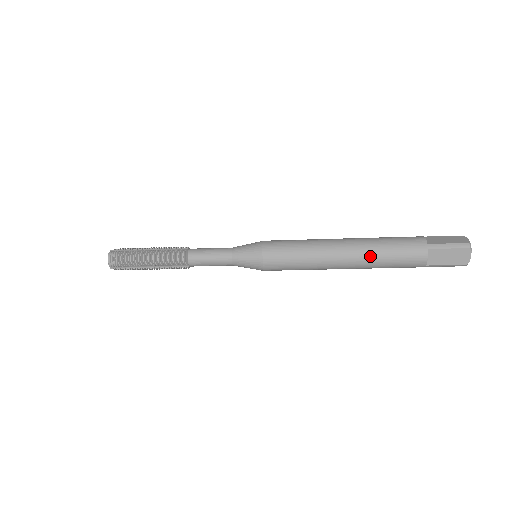
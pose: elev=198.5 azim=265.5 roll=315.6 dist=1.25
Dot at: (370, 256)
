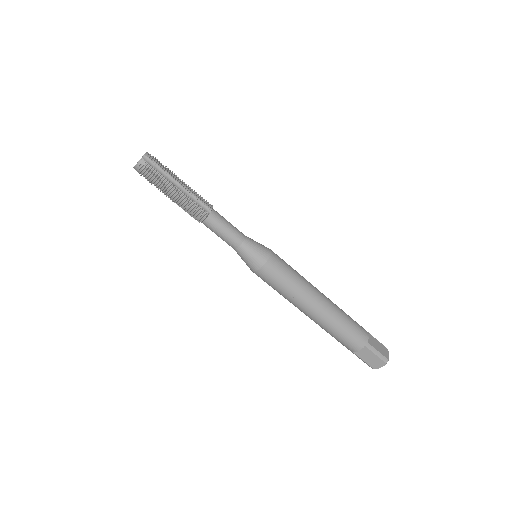
Dot at: (337, 306)
